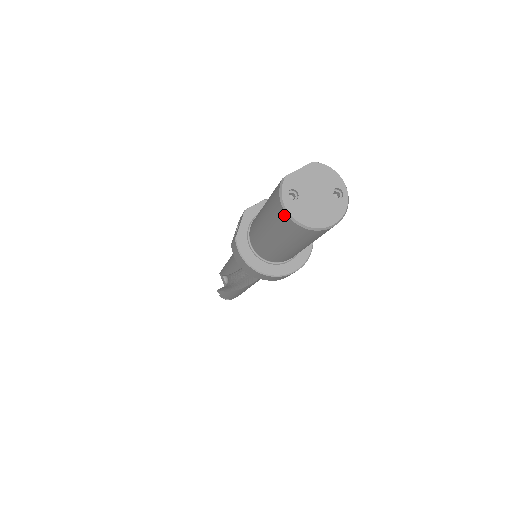
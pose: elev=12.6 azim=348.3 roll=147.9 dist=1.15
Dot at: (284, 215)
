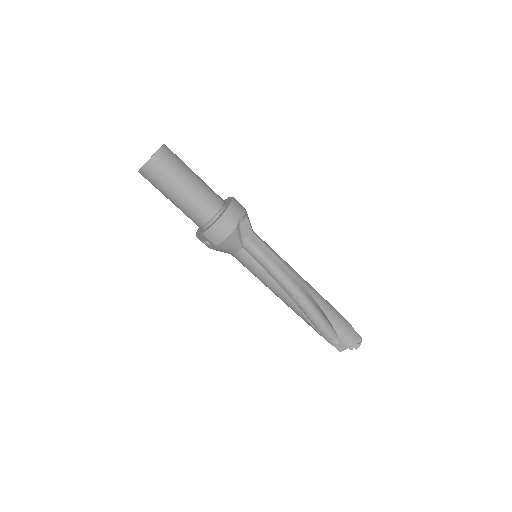
Dot at: (150, 166)
